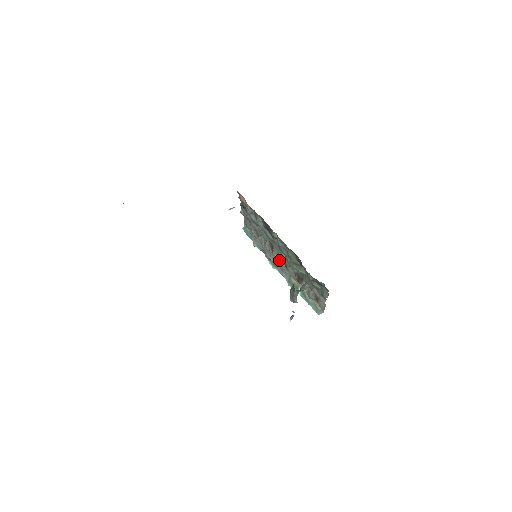
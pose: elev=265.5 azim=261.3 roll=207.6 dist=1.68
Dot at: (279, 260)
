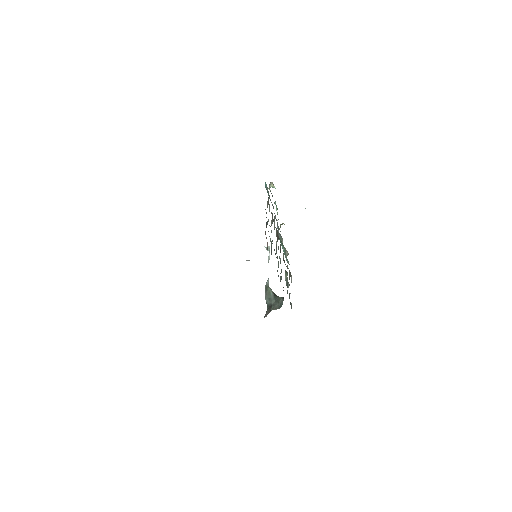
Dot at: occluded
